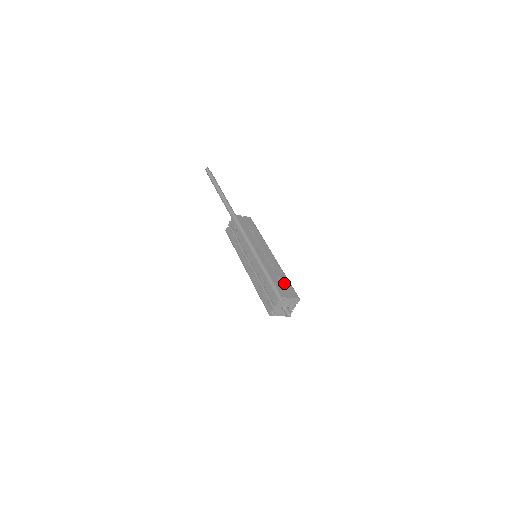
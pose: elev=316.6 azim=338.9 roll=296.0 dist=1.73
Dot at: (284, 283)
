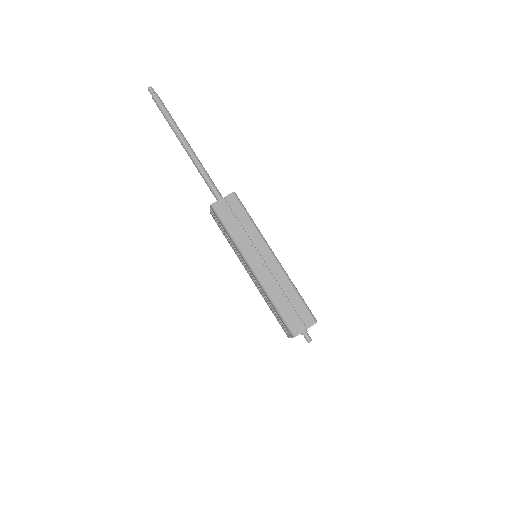
Dot at: (296, 307)
